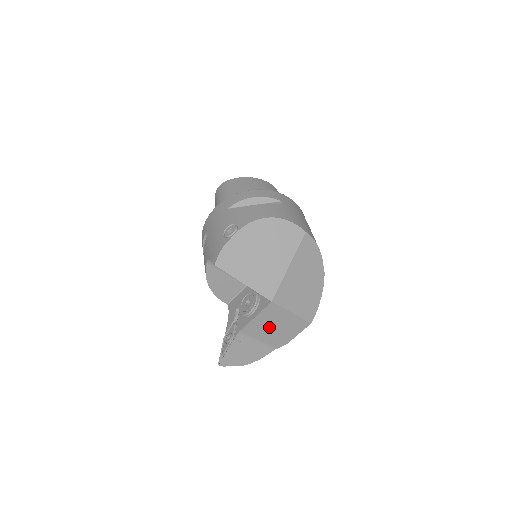
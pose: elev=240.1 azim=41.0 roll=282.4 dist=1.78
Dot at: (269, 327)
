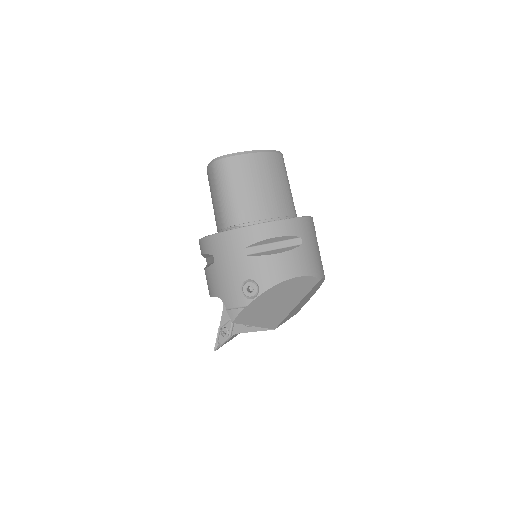
Dot at: occluded
